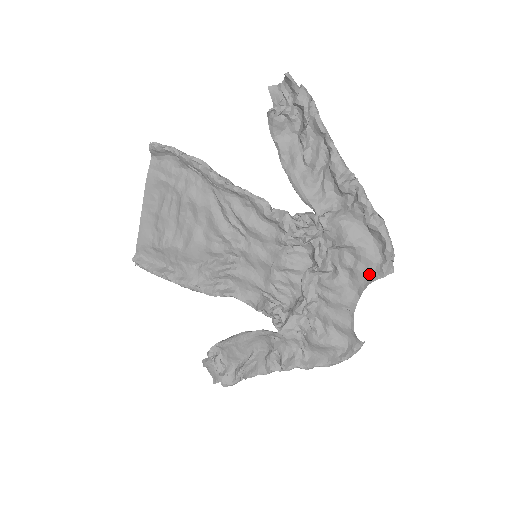
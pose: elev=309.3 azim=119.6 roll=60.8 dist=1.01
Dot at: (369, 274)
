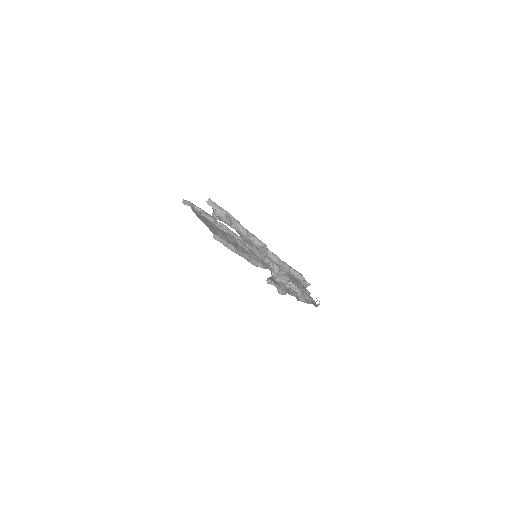
Dot at: occluded
